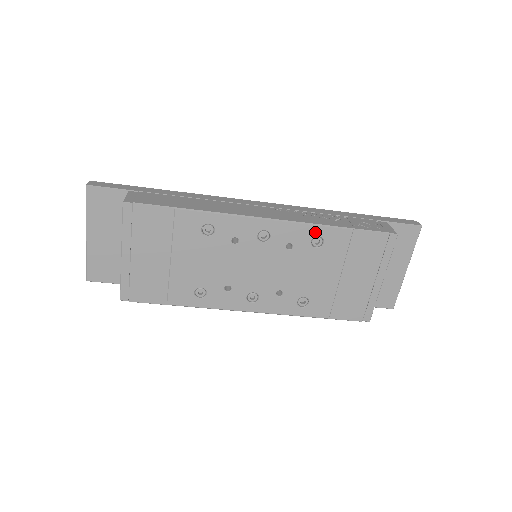
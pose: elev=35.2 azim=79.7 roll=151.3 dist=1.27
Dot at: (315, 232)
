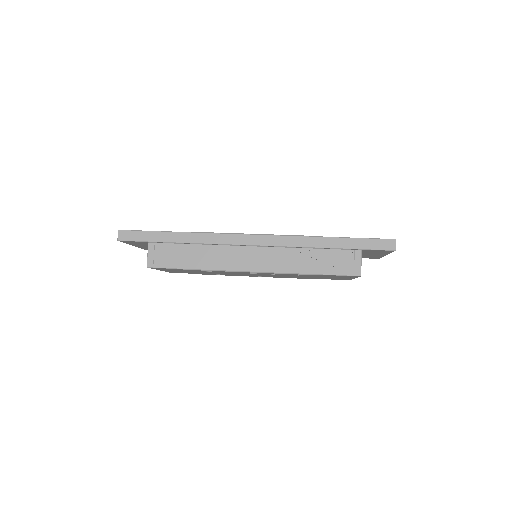
Dot at: (291, 274)
